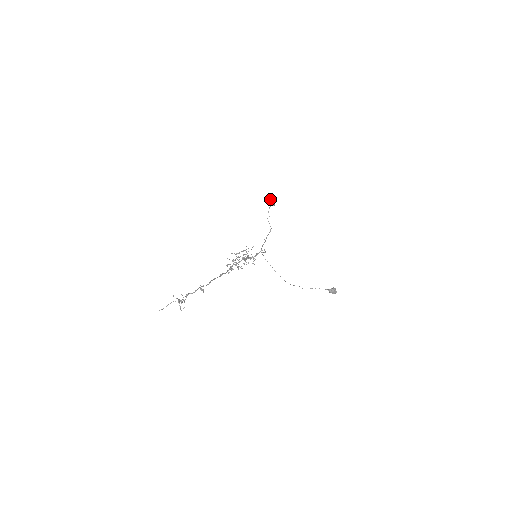
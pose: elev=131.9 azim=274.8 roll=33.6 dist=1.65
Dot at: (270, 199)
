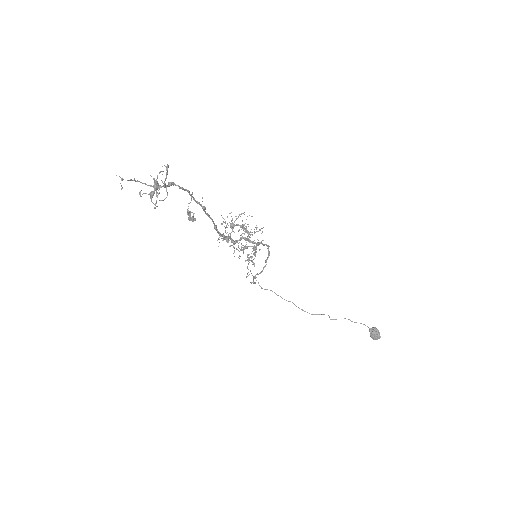
Dot at: (248, 254)
